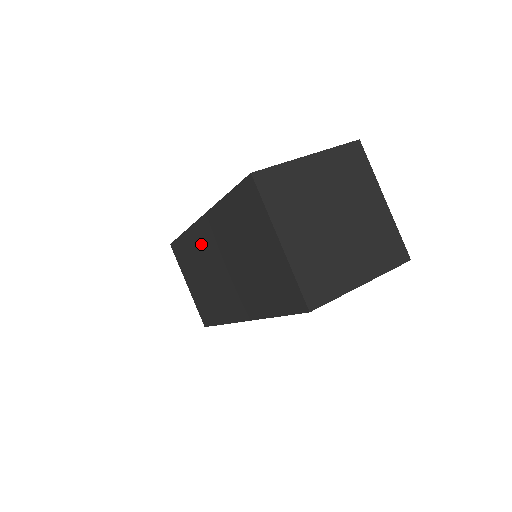
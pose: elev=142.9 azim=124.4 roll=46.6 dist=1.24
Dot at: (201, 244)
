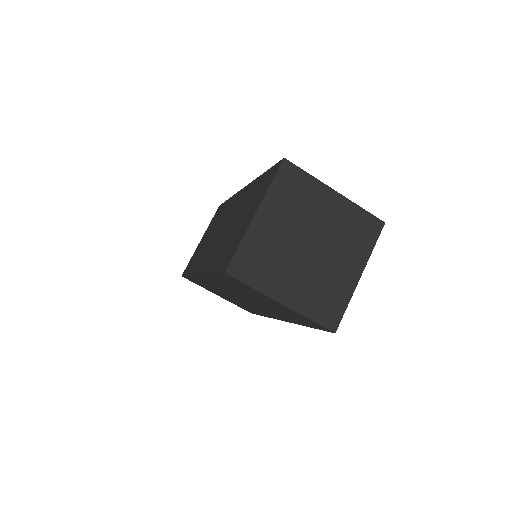
Dot at: occluded
